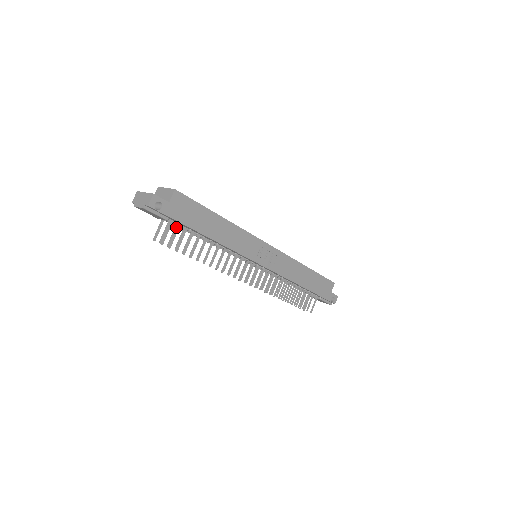
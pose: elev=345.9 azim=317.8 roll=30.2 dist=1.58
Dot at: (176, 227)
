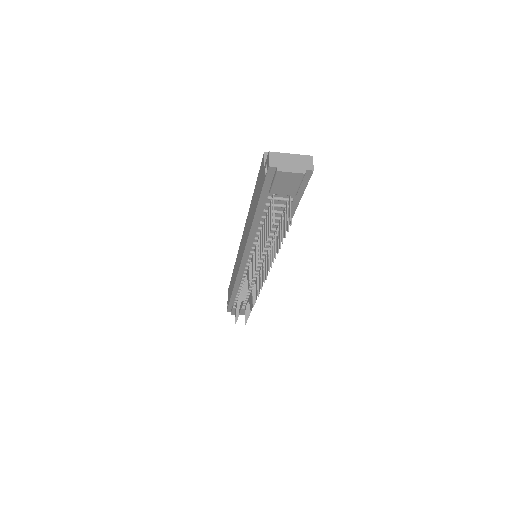
Dot at: (287, 207)
